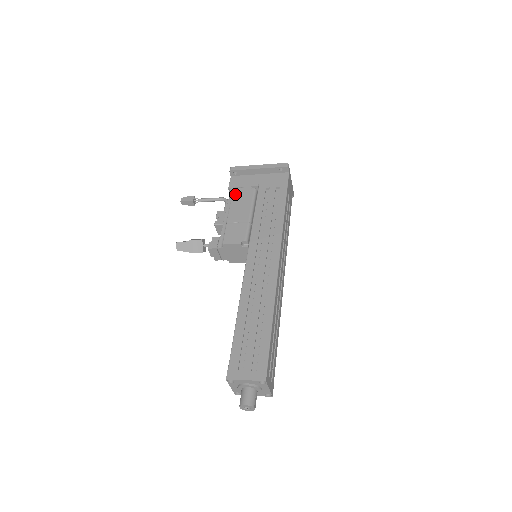
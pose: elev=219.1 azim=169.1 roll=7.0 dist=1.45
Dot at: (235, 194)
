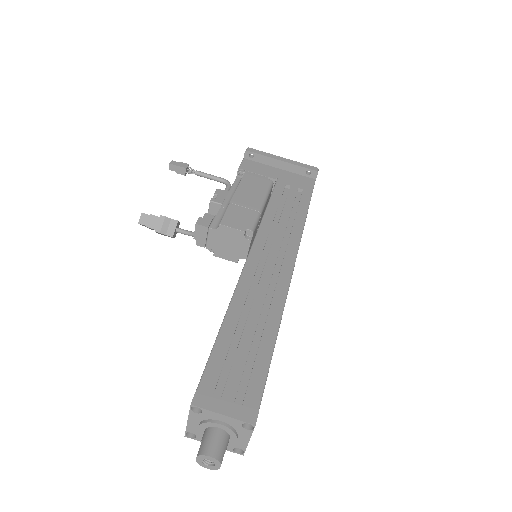
Dot at: (246, 177)
